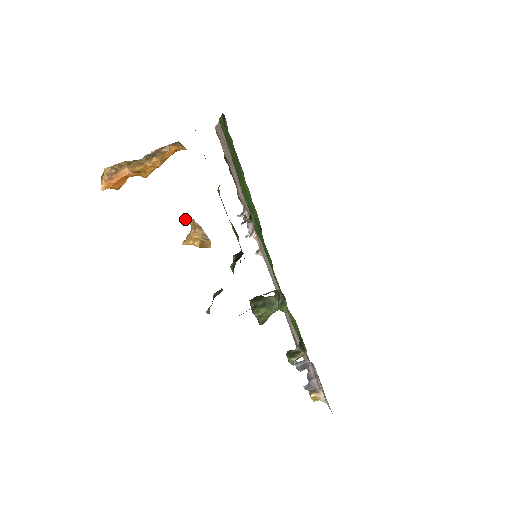
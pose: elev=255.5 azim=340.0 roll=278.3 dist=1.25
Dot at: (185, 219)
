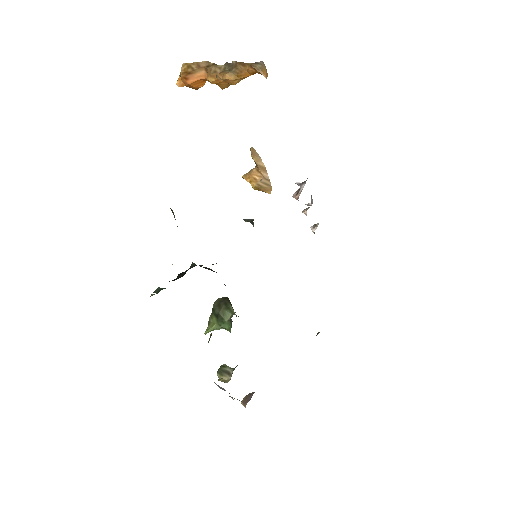
Dot at: (252, 152)
